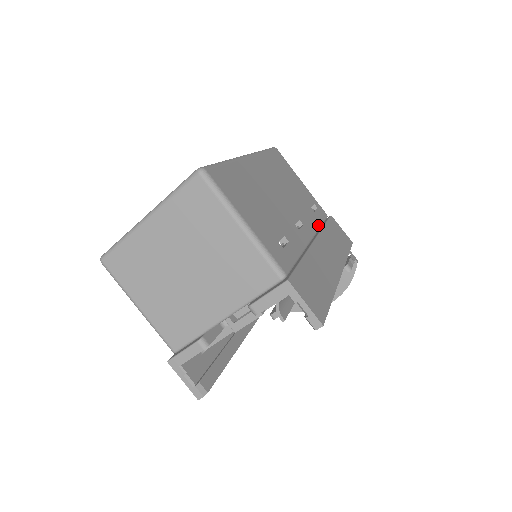
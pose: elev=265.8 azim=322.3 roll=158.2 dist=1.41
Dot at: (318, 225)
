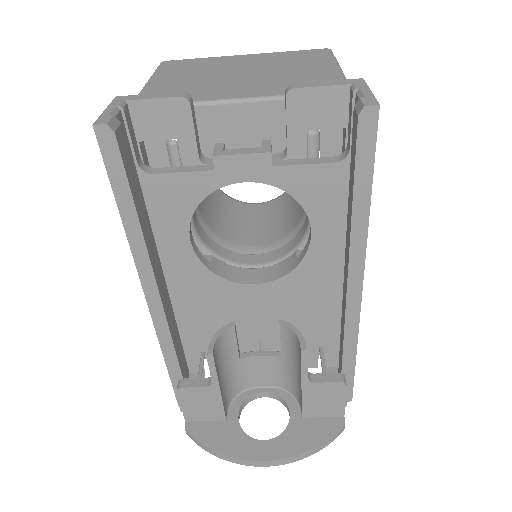
Dot at: occluded
